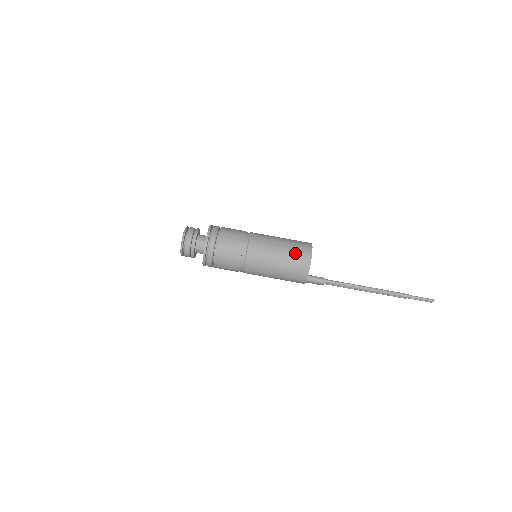
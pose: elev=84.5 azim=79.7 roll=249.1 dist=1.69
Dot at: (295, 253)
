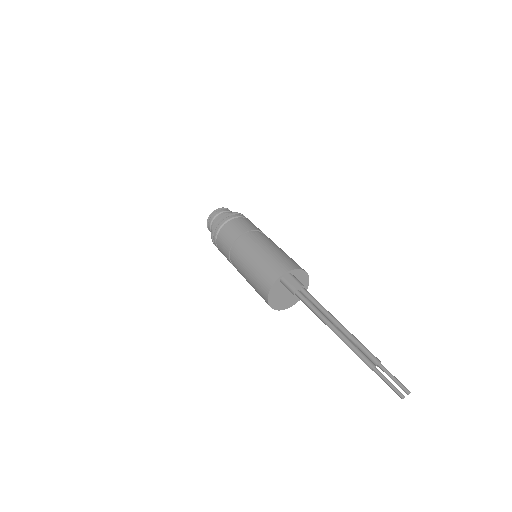
Dot at: occluded
